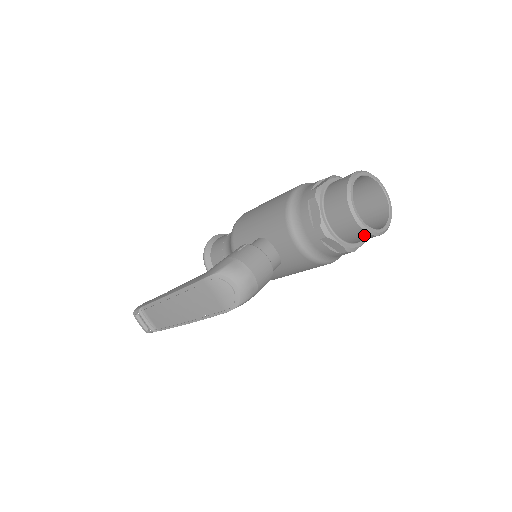
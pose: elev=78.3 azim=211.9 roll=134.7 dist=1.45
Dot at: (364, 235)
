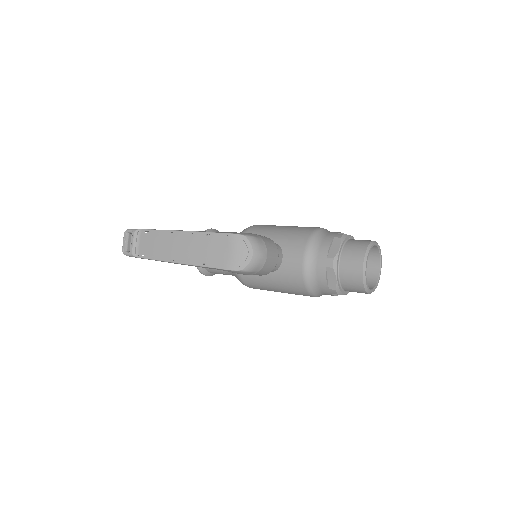
Dot at: (359, 283)
